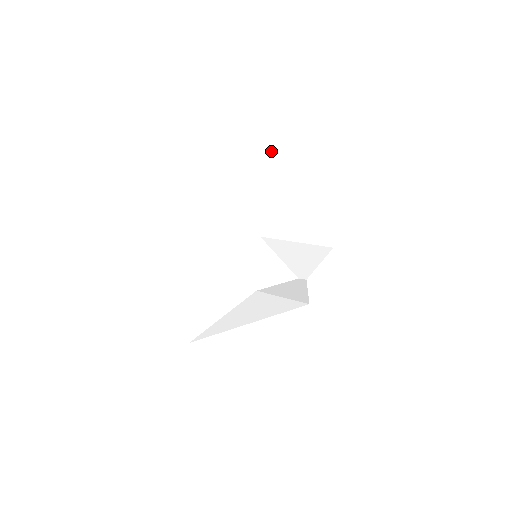
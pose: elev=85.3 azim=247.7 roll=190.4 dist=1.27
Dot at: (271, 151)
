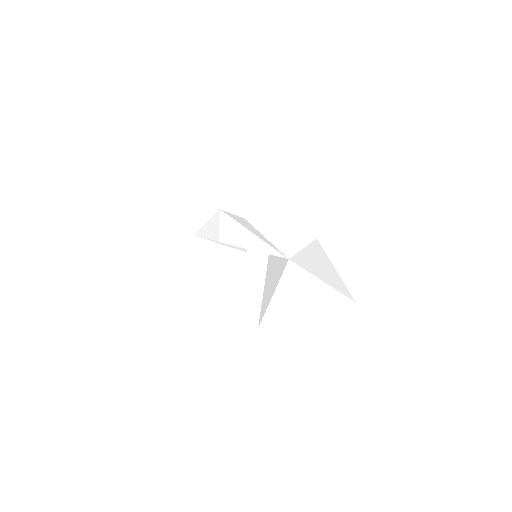
Dot at: (303, 271)
